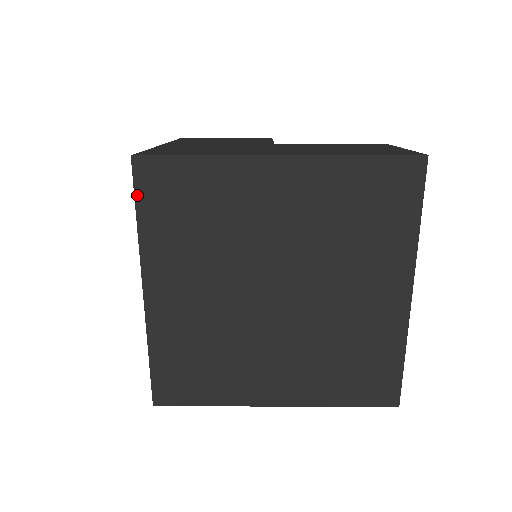
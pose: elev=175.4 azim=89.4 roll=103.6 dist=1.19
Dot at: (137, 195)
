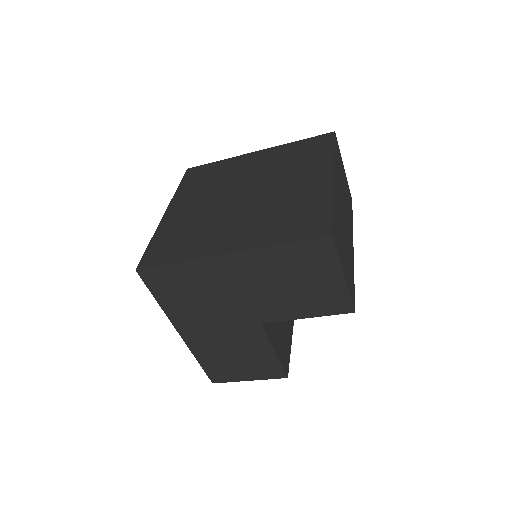
Dot at: (183, 179)
